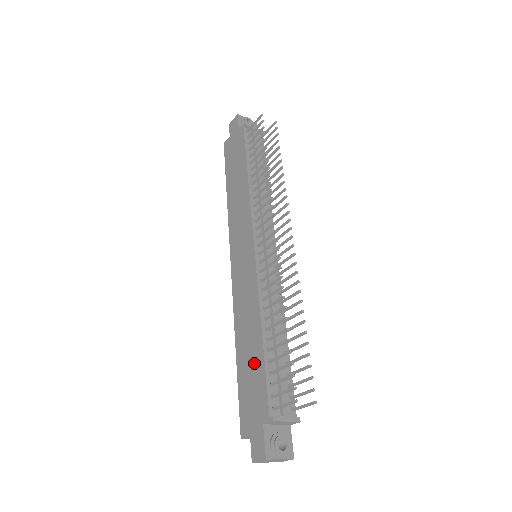
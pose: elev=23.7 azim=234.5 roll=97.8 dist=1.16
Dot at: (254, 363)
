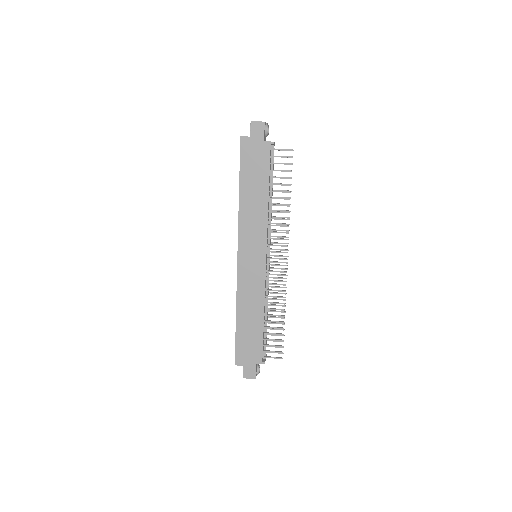
Dot at: (254, 332)
